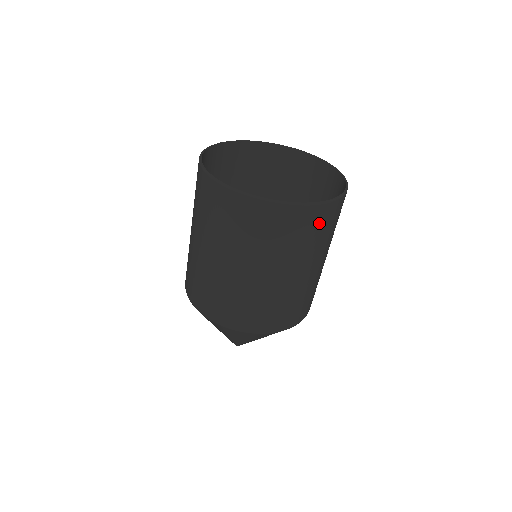
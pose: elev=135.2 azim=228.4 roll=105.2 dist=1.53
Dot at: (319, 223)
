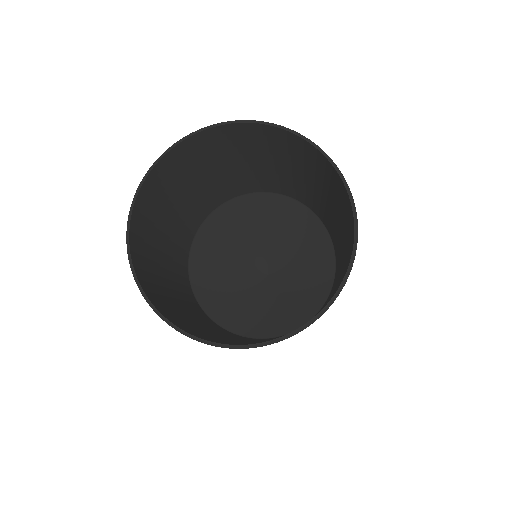
Dot at: occluded
